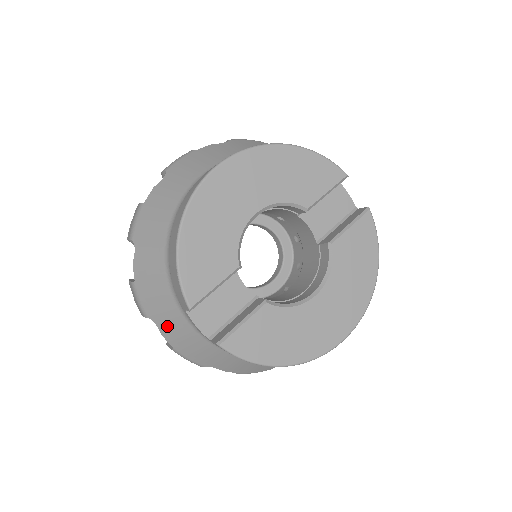
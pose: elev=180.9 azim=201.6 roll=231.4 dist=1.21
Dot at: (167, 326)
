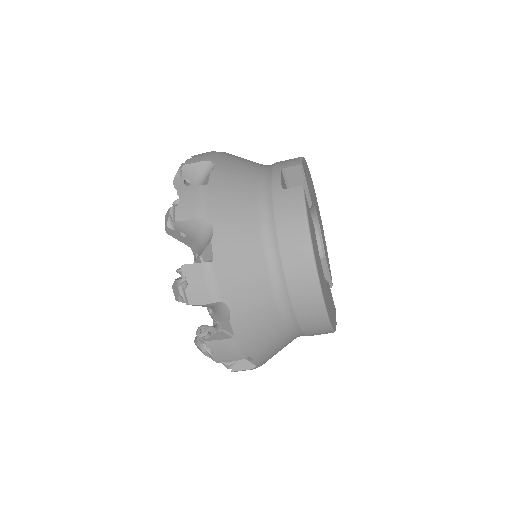
Dot at: (228, 173)
